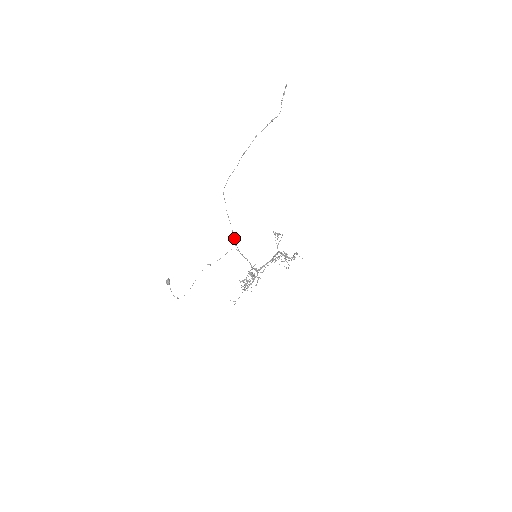
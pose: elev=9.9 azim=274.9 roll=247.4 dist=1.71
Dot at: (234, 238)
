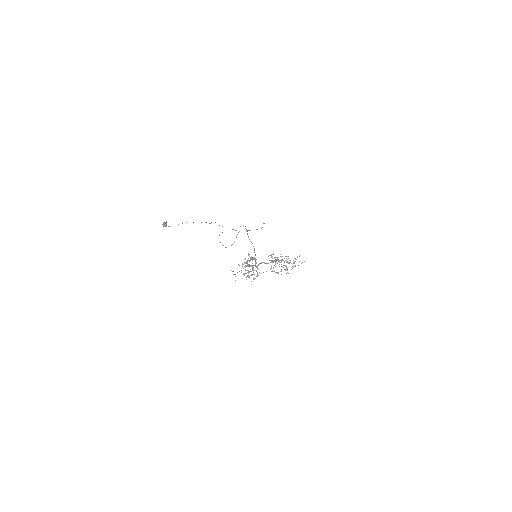
Dot at: occluded
